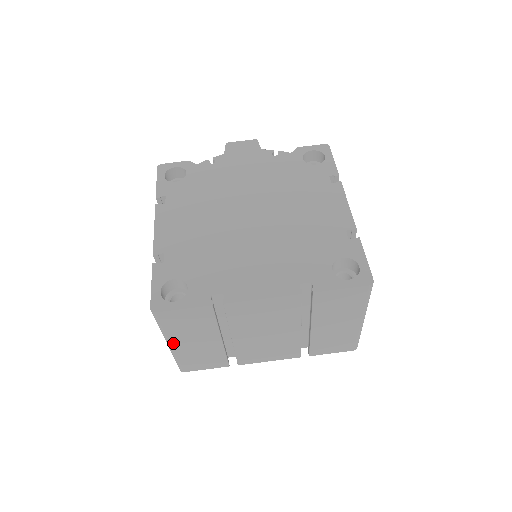
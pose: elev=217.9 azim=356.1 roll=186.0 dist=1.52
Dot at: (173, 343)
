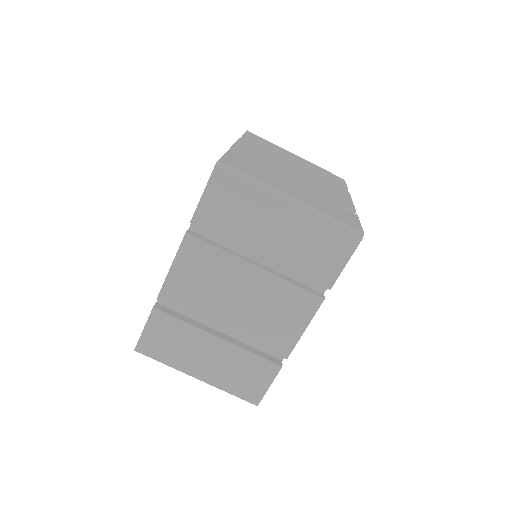
Dot at: (194, 373)
